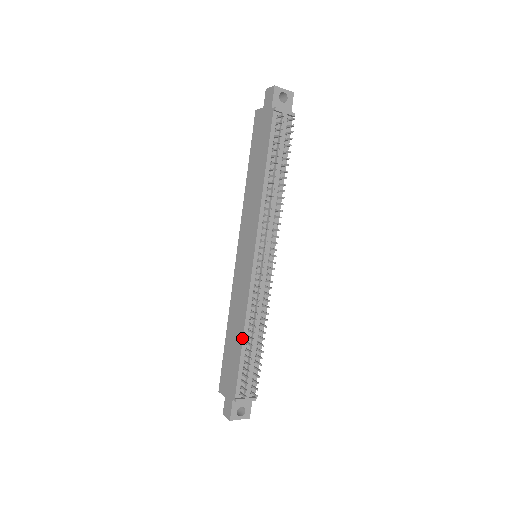
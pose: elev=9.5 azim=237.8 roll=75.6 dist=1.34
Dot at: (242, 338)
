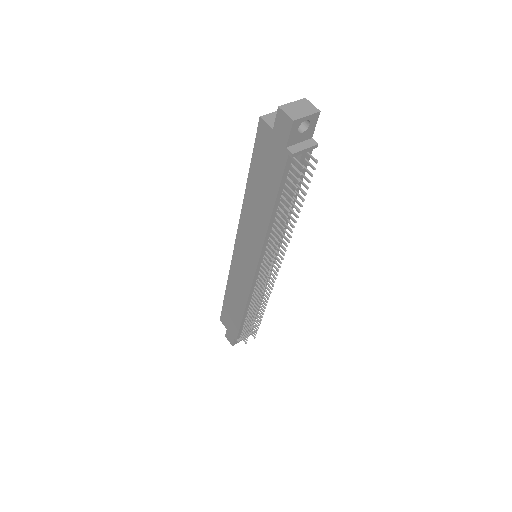
Dot at: (243, 314)
